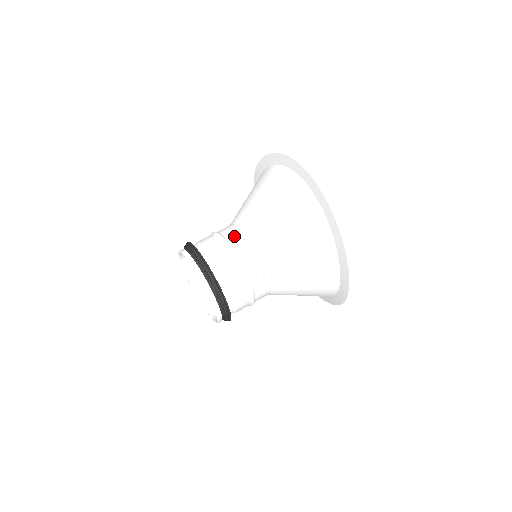
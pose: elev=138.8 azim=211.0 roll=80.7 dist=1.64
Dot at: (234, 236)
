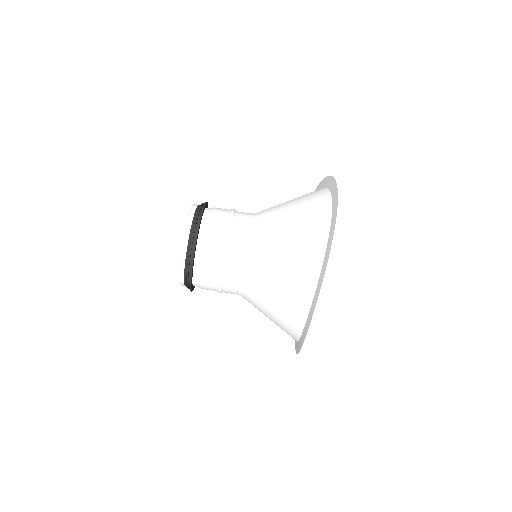
Dot at: (243, 219)
